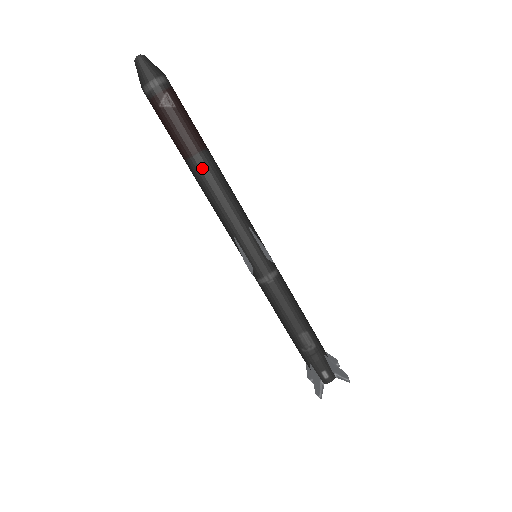
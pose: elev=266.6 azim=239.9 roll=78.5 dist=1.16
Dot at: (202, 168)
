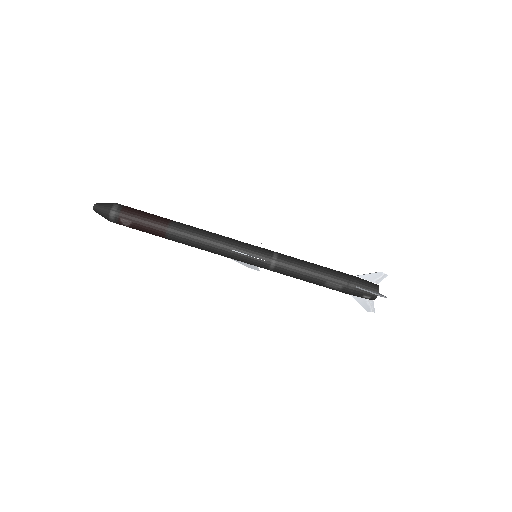
Dot at: (176, 240)
